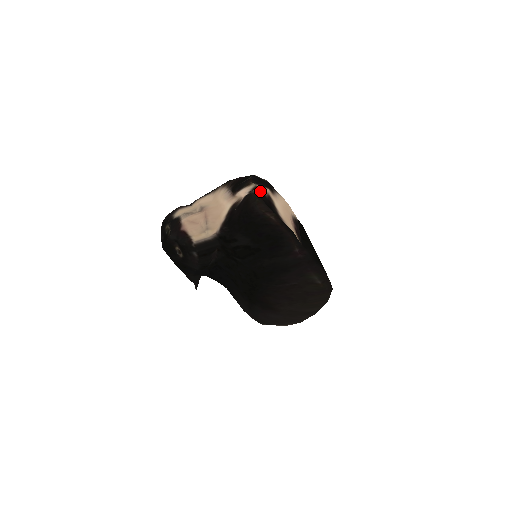
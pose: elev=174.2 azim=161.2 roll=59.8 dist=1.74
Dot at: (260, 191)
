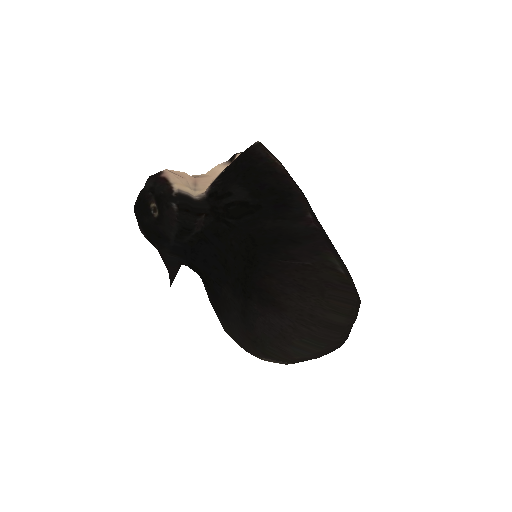
Dot at: occluded
